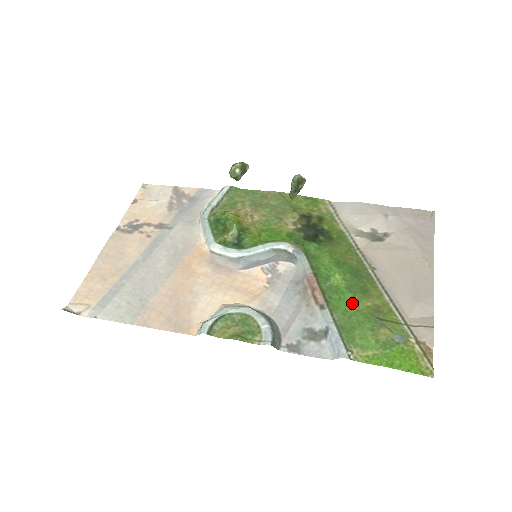
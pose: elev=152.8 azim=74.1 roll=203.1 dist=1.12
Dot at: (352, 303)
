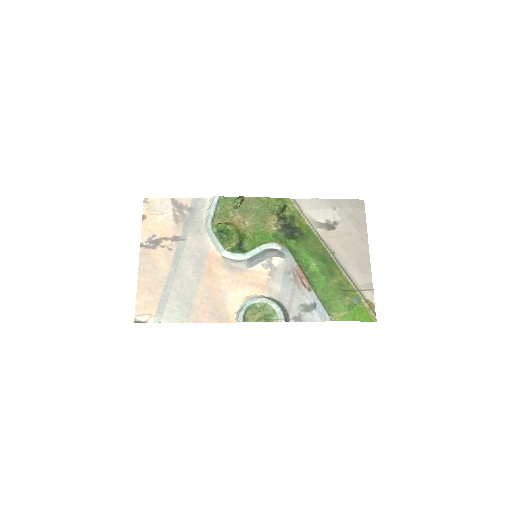
Dot at: (326, 283)
